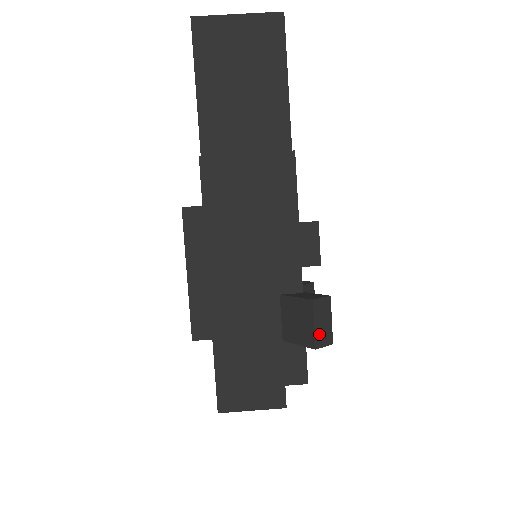
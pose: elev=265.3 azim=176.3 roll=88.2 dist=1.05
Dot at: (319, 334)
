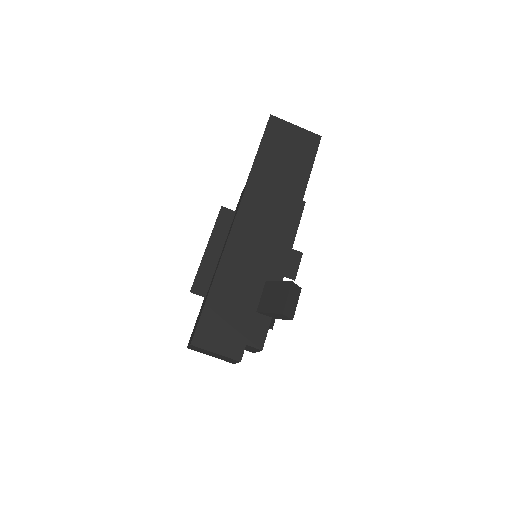
Dot at: (288, 306)
